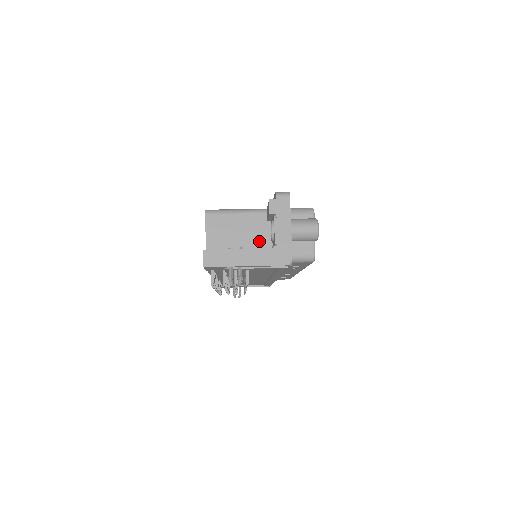
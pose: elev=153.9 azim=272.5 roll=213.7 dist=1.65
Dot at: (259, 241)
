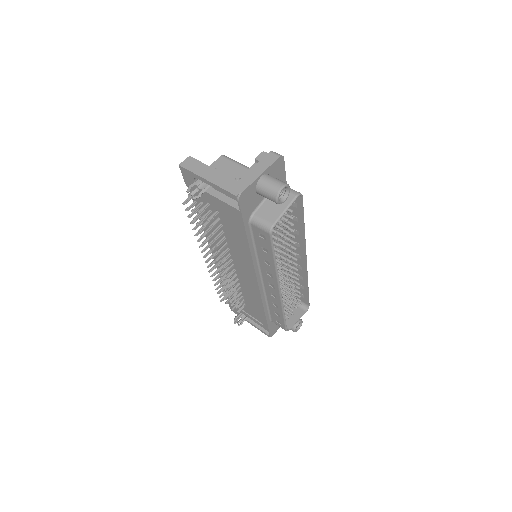
Dot at: occluded
